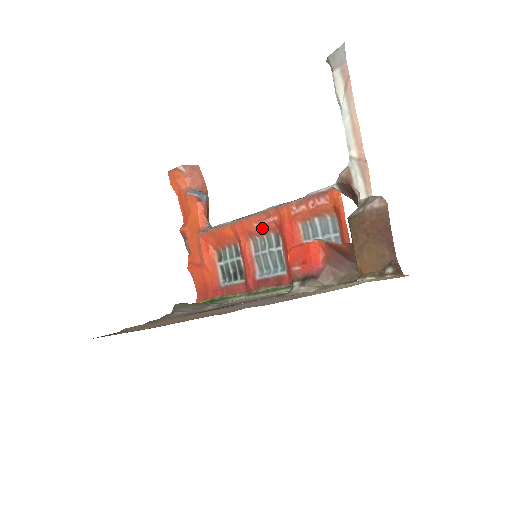
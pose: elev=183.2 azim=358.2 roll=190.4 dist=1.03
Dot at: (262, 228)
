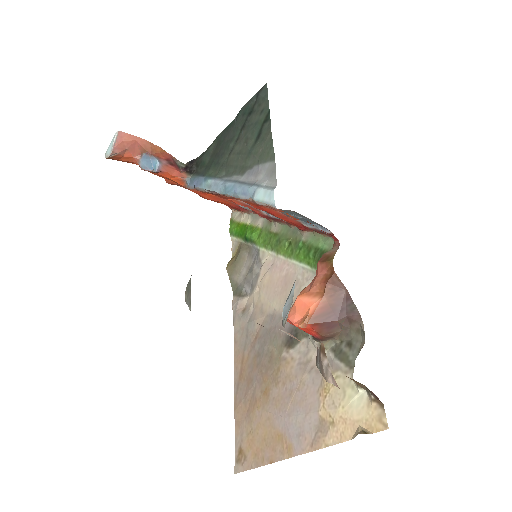
Dot at: (236, 199)
